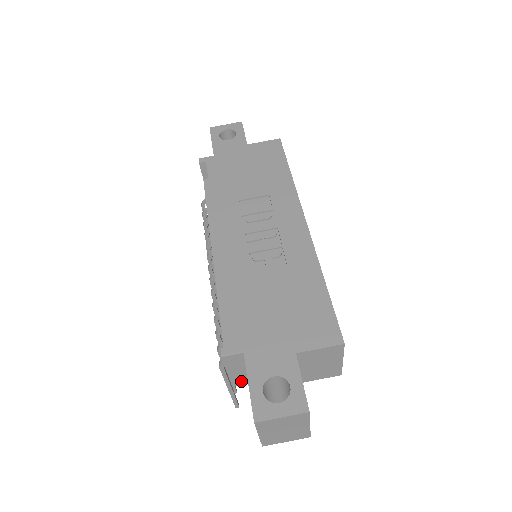
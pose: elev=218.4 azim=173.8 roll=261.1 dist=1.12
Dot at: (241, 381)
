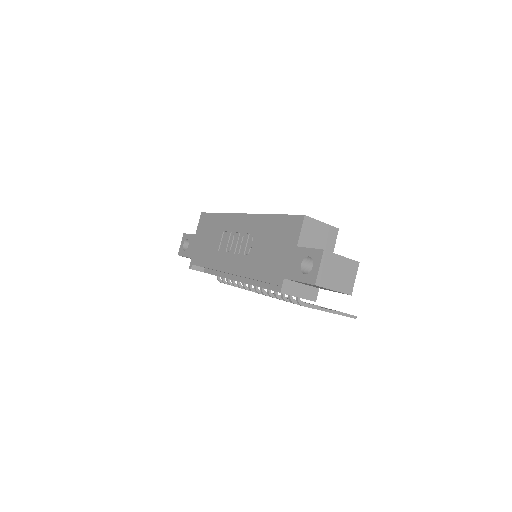
Dot at: (313, 294)
